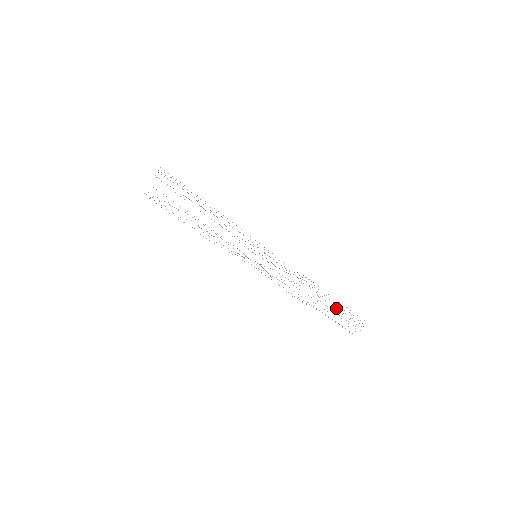
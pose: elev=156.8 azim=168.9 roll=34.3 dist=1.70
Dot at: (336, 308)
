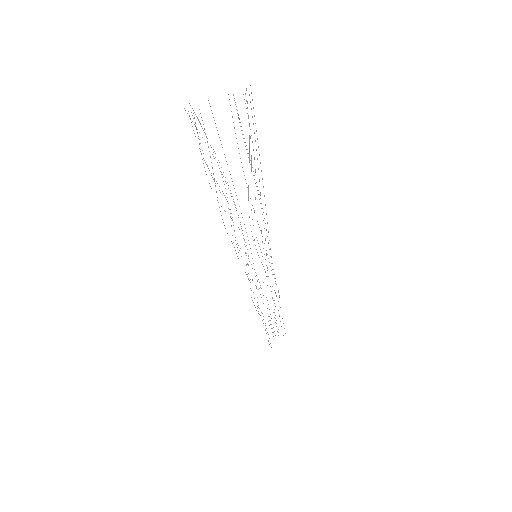
Dot at: occluded
